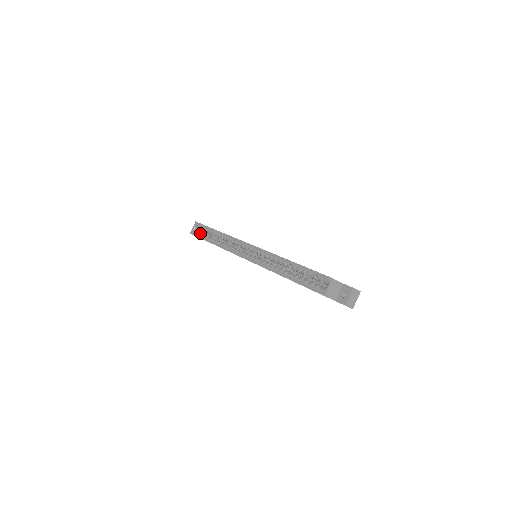
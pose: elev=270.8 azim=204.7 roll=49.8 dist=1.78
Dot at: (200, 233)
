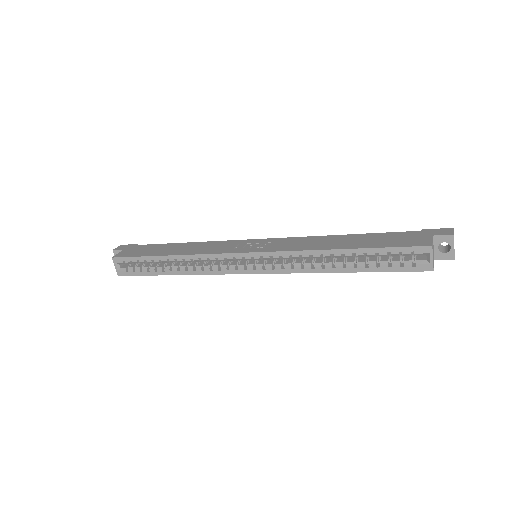
Dot at: (136, 269)
